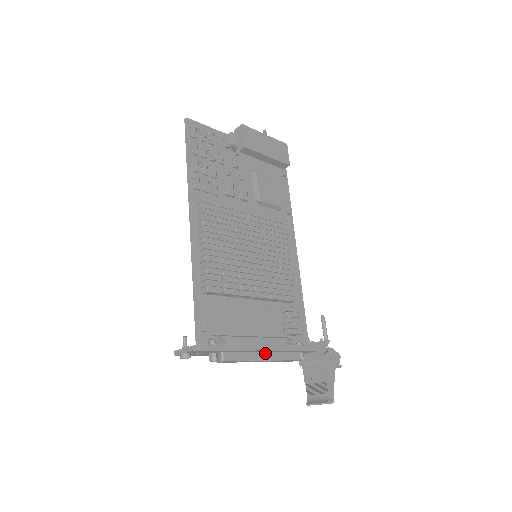
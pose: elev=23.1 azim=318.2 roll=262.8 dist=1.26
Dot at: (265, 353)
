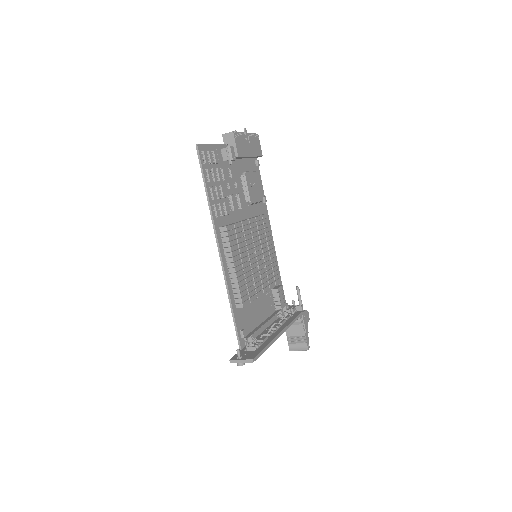
Dot at: occluded
